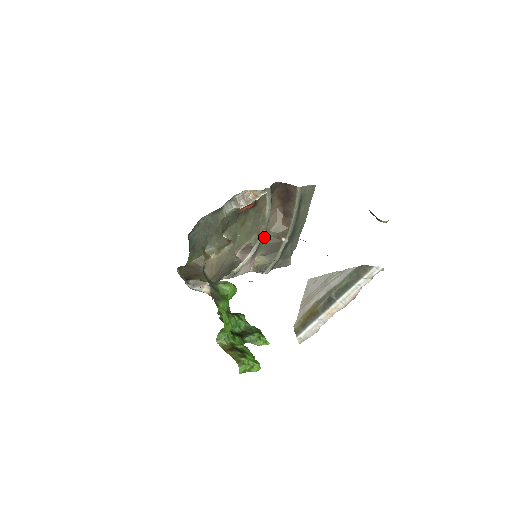
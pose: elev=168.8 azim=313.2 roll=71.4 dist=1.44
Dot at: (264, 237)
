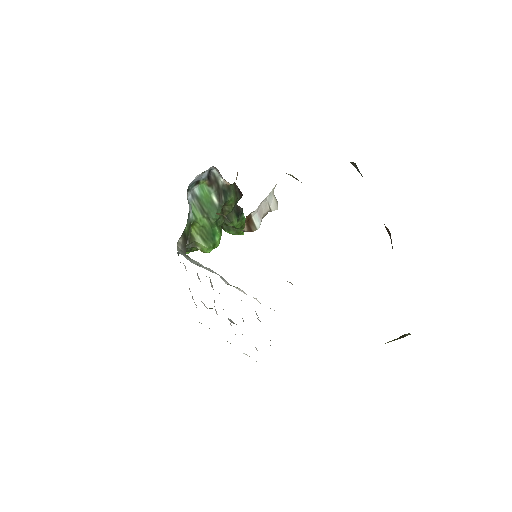
Dot at: occluded
